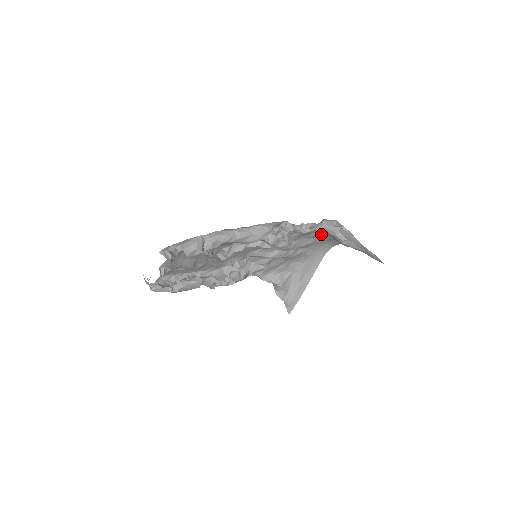
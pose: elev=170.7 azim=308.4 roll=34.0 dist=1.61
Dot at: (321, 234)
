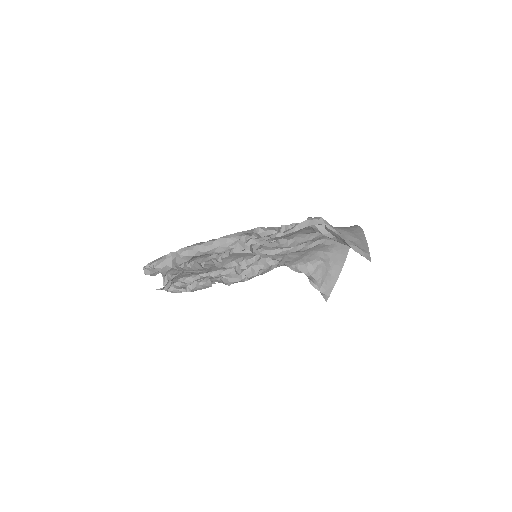
Dot at: occluded
